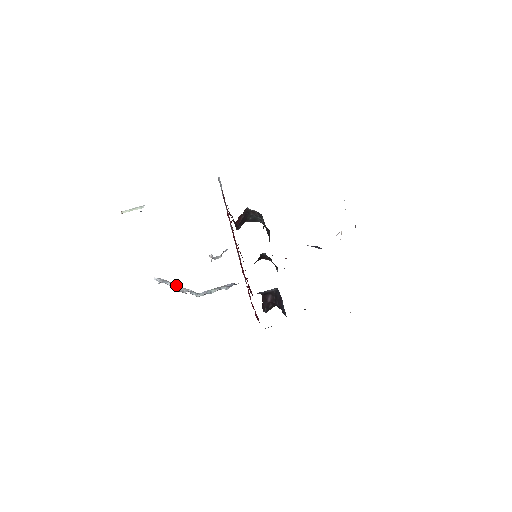
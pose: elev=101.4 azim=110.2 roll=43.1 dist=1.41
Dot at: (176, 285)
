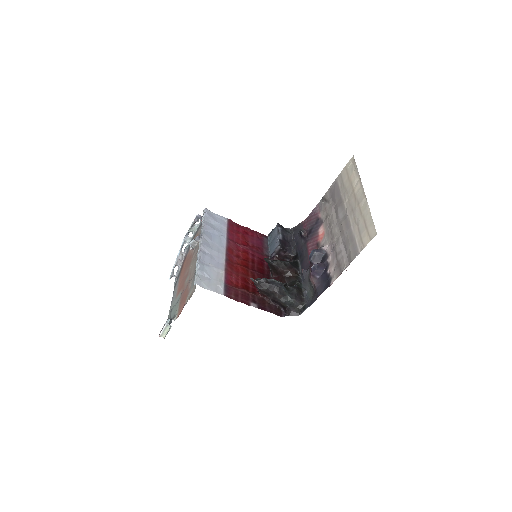
Dot at: (177, 261)
